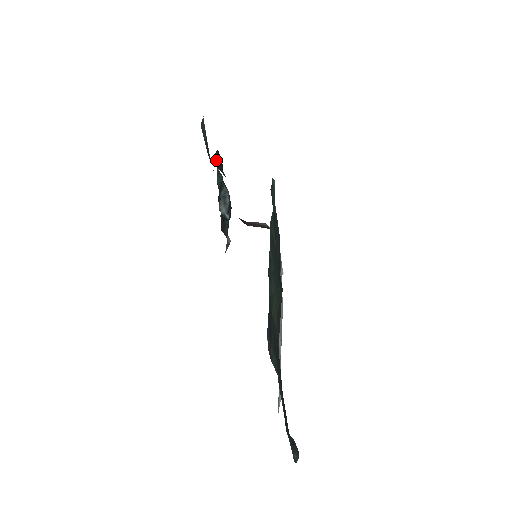
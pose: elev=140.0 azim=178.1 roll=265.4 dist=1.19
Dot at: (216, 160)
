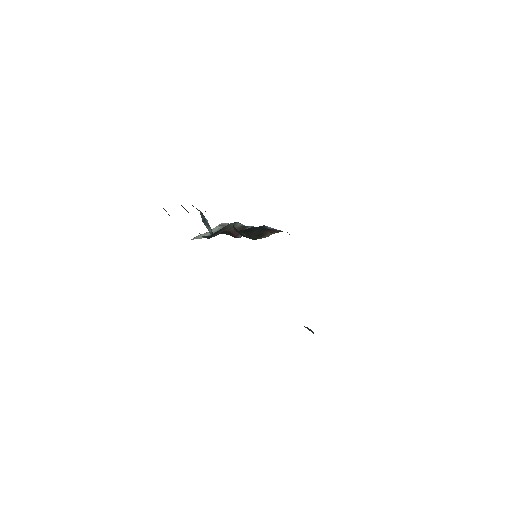
Dot at: (235, 228)
